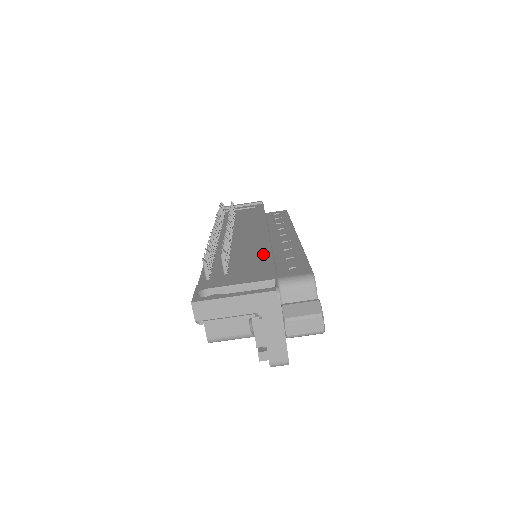
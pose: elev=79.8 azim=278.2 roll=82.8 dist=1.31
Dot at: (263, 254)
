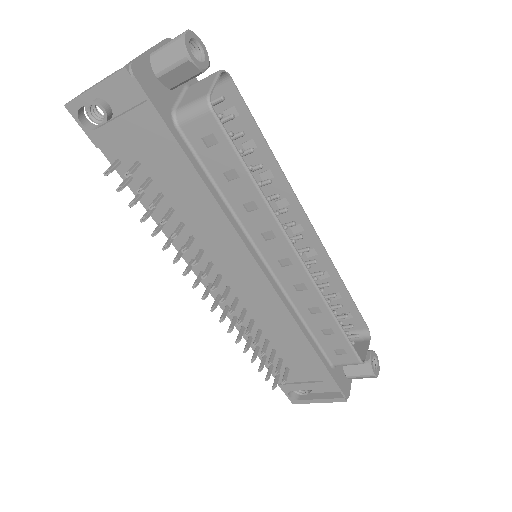
Dot at: (302, 345)
